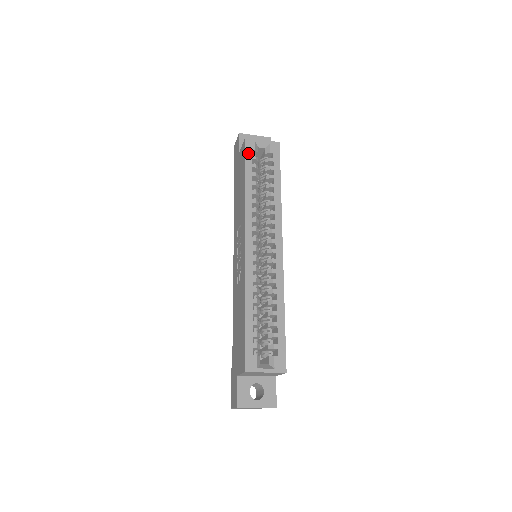
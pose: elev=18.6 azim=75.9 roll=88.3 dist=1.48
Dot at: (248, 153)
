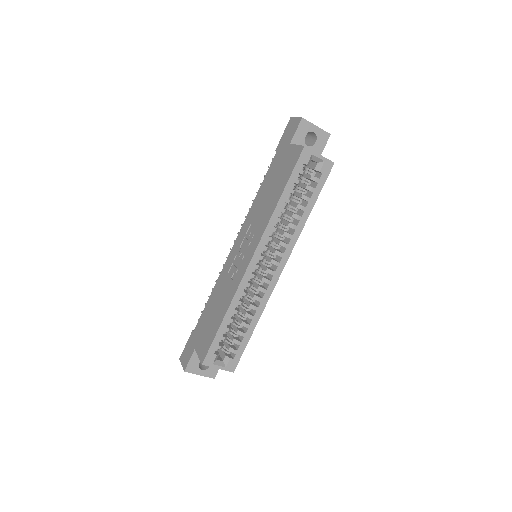
Dot at: (298, 166)
